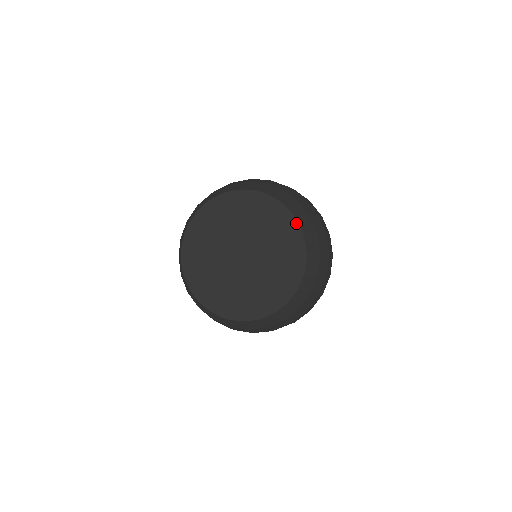
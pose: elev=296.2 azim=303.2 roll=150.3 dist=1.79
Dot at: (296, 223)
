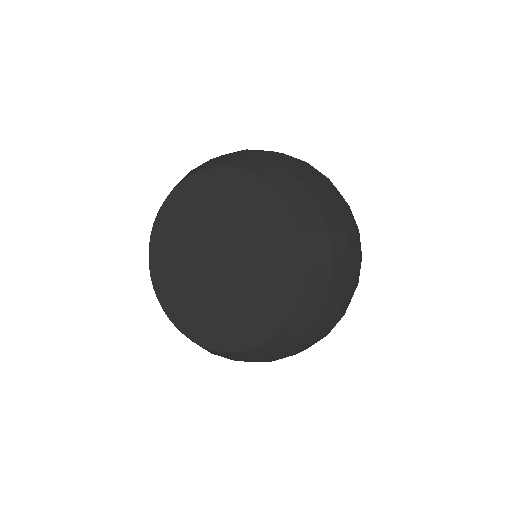
Dot at: (280, 196)
